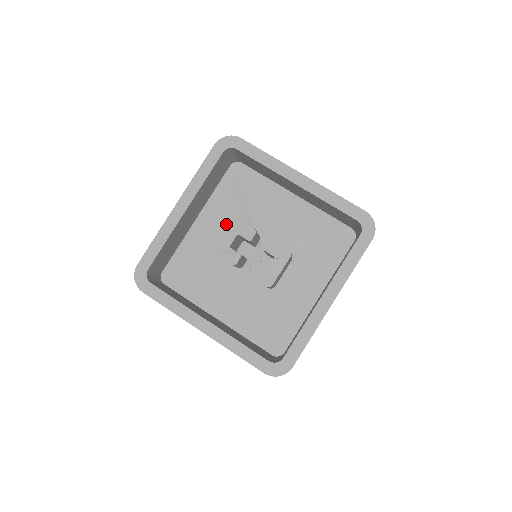
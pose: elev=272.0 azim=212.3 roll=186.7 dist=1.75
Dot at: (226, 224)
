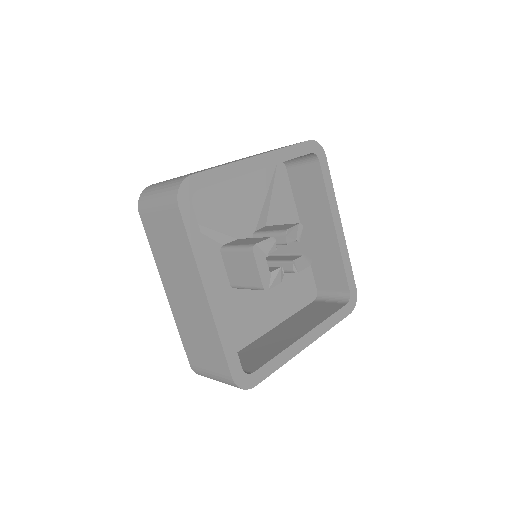
Dot at: (211, 261)
